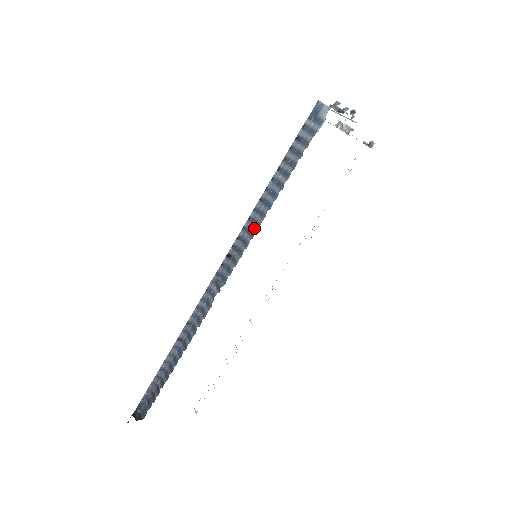
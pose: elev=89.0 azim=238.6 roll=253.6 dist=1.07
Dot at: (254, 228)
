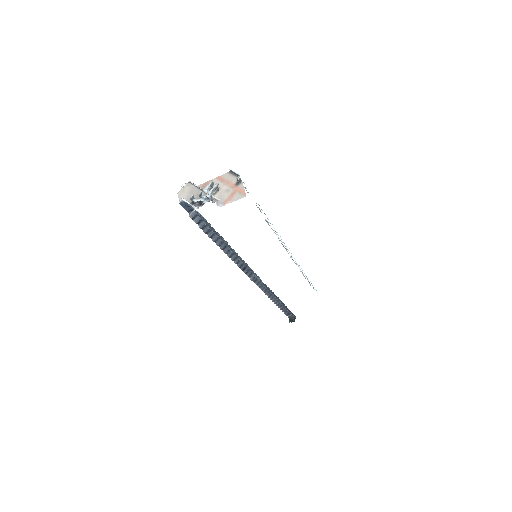
Dot at: (238, 257)
